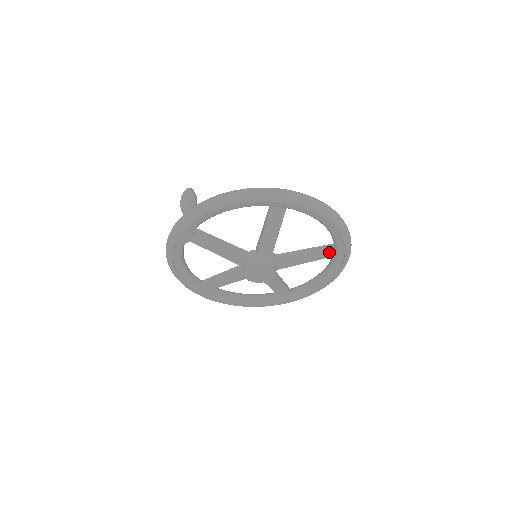
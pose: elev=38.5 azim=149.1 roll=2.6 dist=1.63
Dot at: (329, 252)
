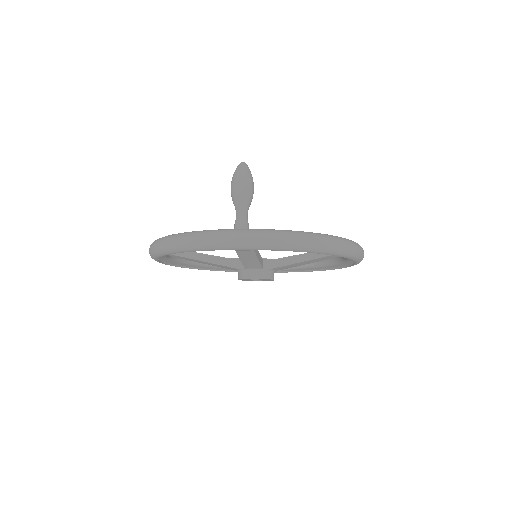
Dot at: occluded
